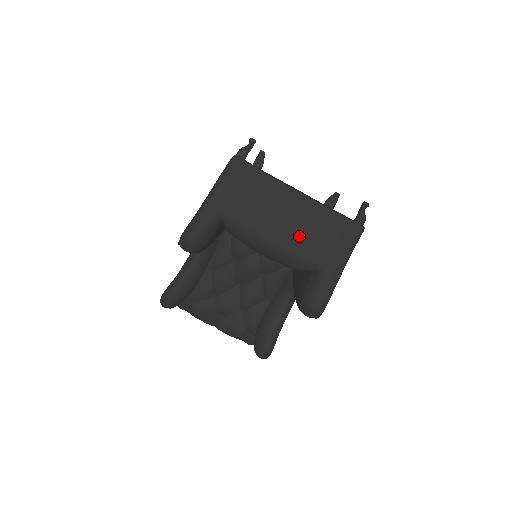
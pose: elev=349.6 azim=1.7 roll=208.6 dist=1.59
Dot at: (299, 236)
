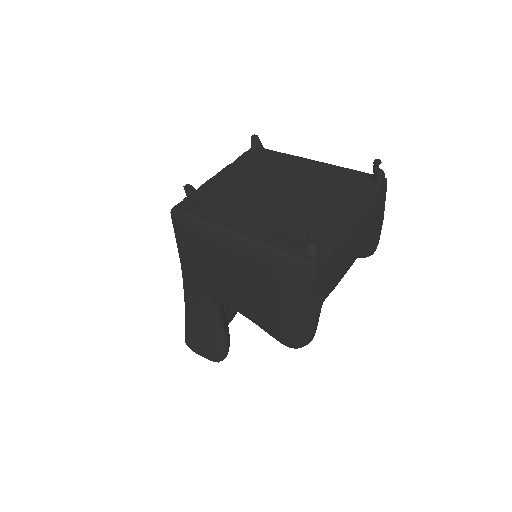
Dot at: (364, 239)
